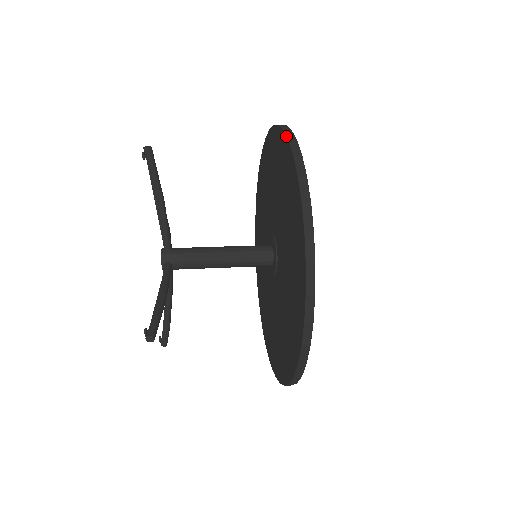
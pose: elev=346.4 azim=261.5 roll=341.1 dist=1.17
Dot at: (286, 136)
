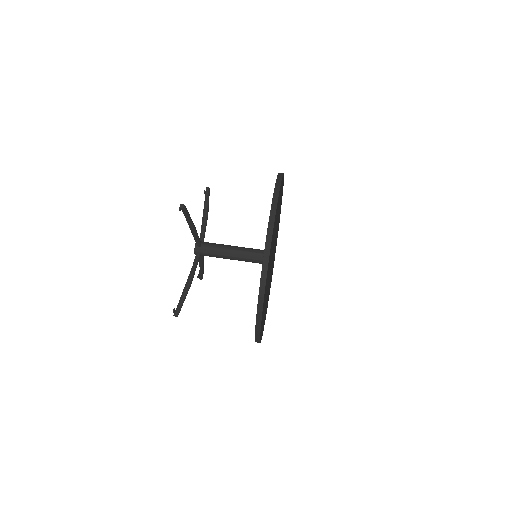
Dot at: (269, 220)
